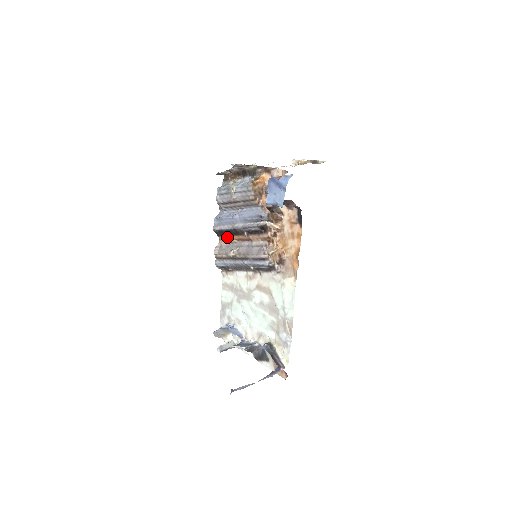
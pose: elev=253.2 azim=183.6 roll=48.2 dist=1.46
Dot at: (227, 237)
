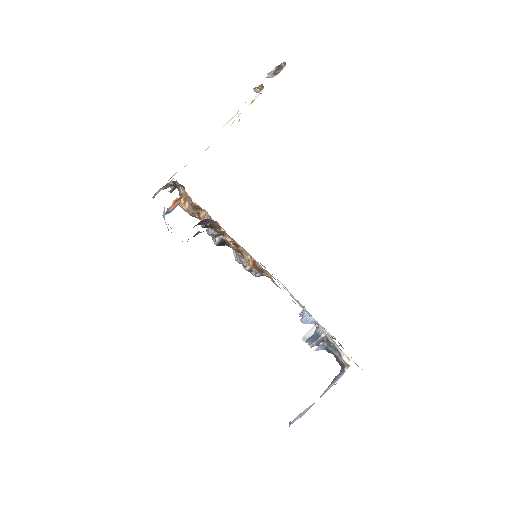
Dot at: occluded
